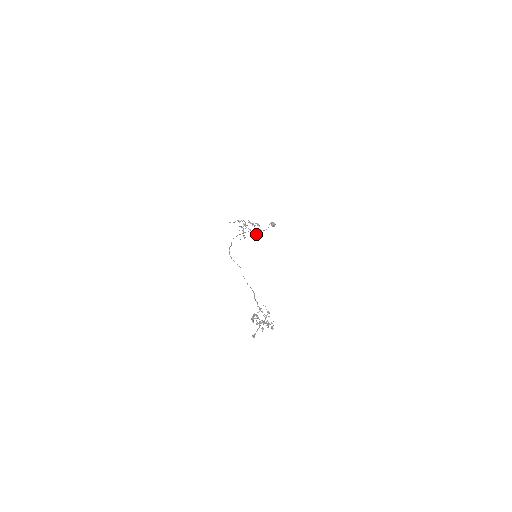
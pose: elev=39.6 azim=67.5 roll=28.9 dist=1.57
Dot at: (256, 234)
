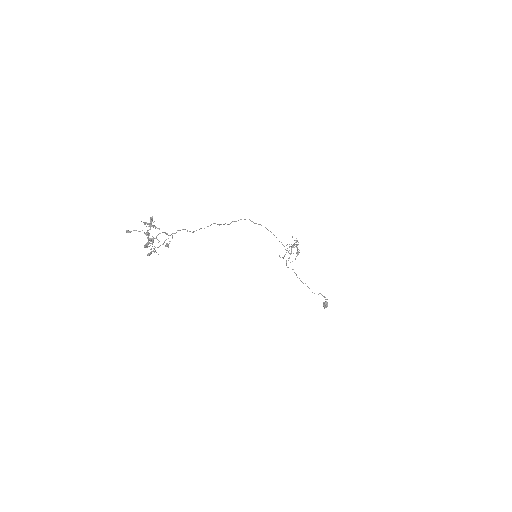
Dot at: occluded
